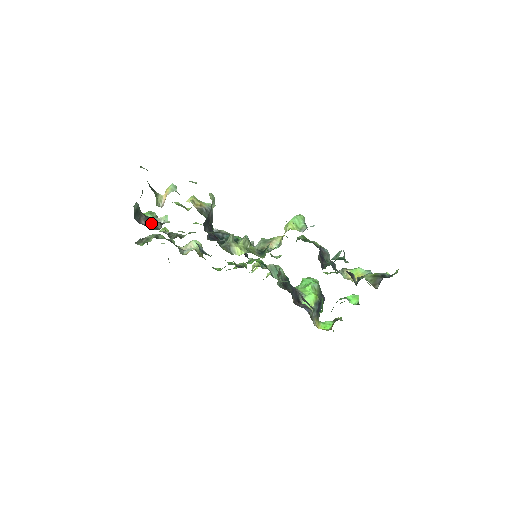
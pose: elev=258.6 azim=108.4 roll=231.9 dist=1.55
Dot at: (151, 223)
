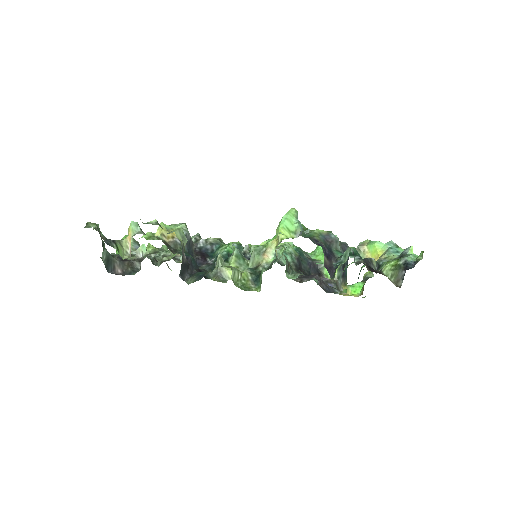
Dot at: (128, 267)
